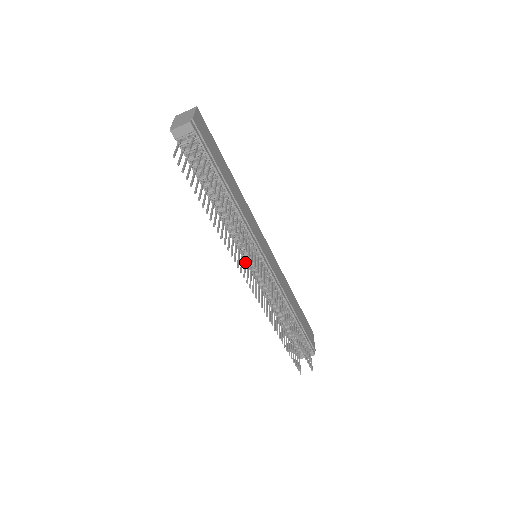
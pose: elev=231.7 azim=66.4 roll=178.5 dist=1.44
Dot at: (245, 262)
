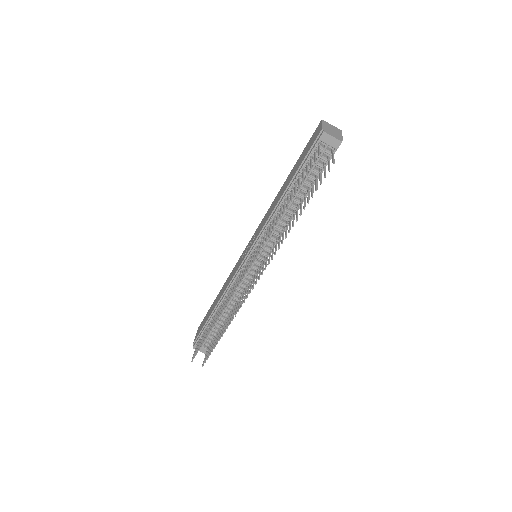
Dot at: occluded
